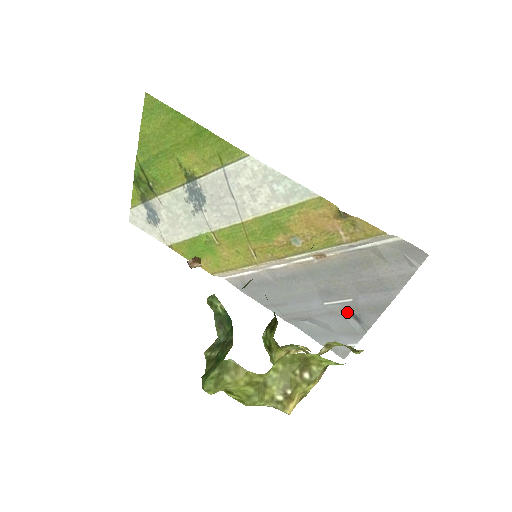
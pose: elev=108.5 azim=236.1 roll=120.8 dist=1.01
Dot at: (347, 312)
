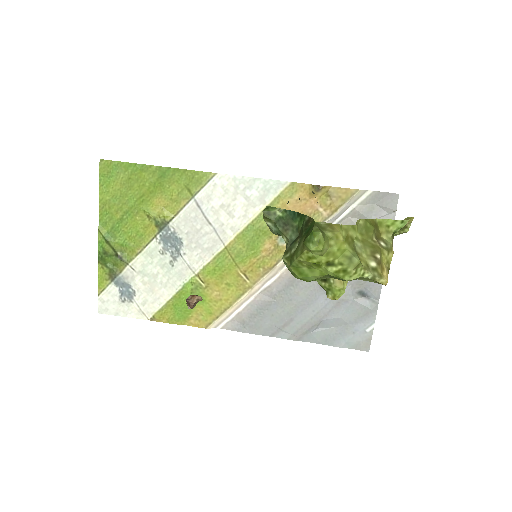
Dot at: (353, 293)
